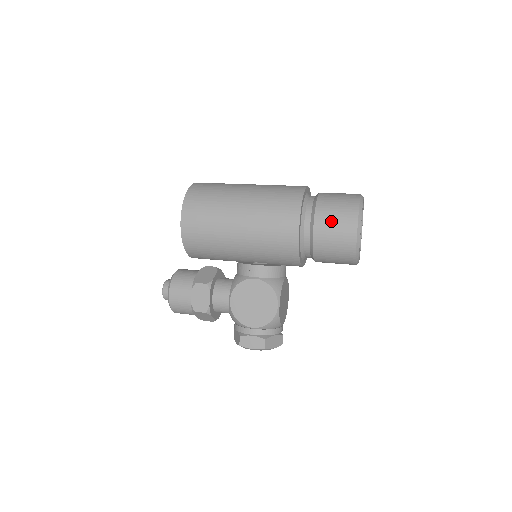
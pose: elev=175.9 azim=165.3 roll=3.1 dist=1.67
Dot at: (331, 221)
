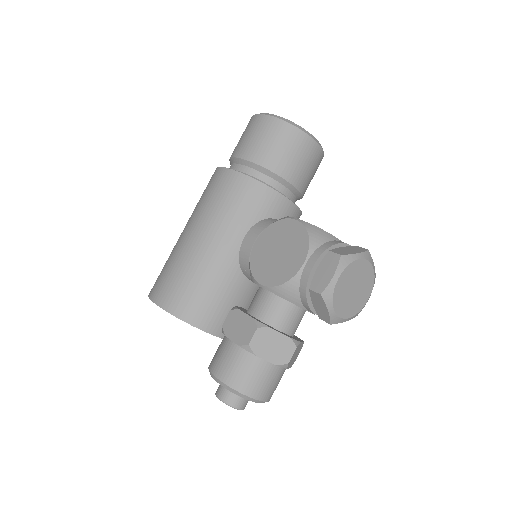
Dot at: (243, 140)
